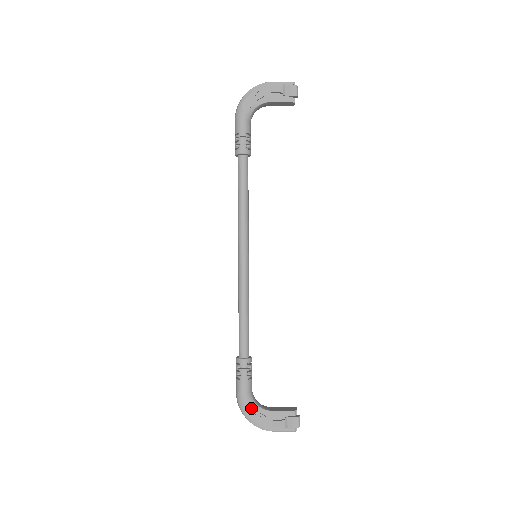
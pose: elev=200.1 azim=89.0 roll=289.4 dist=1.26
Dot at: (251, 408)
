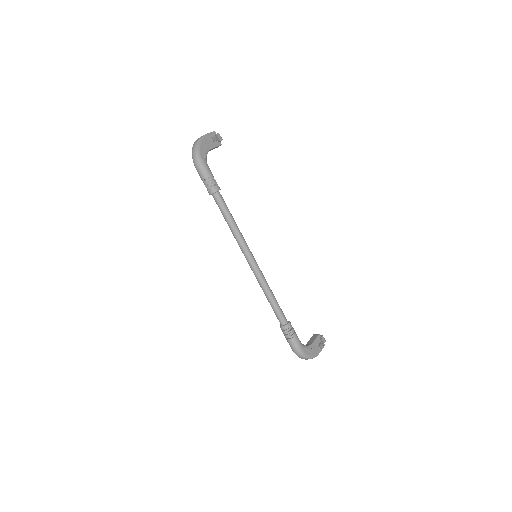
Dot at: (306, 349)
